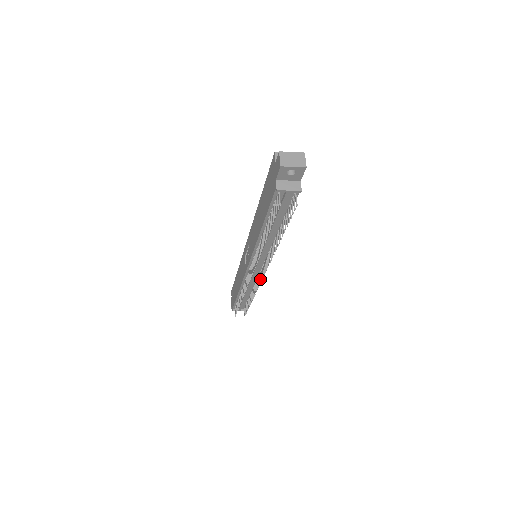
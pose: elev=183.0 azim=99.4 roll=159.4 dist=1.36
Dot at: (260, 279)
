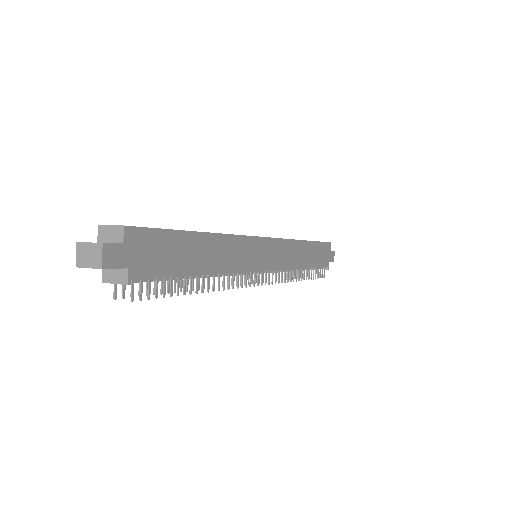
Dot at: (272, 278)
